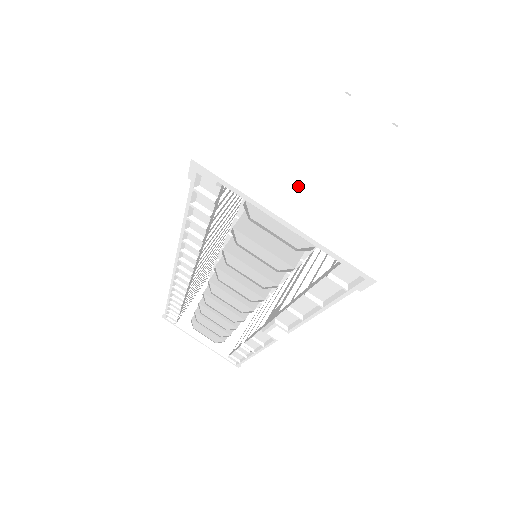
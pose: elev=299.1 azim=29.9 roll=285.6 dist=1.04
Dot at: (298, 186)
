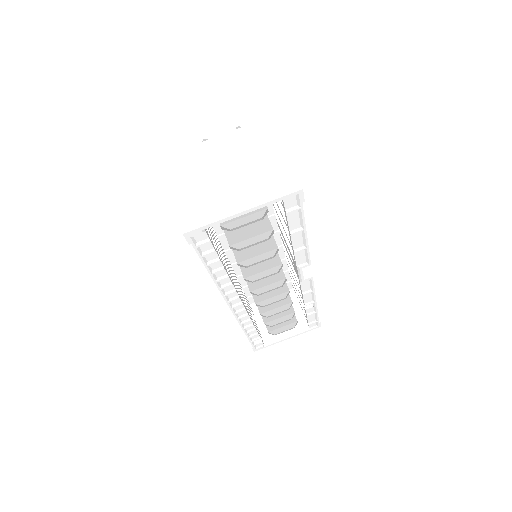
Dot at: (232, 195)
